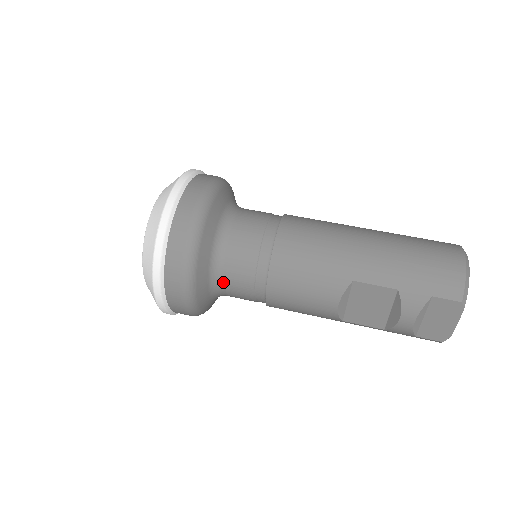
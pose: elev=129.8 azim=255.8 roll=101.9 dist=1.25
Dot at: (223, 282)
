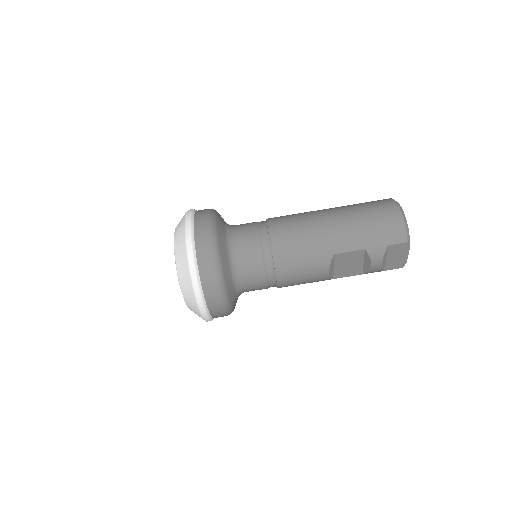
Dot at: (244, 286)
